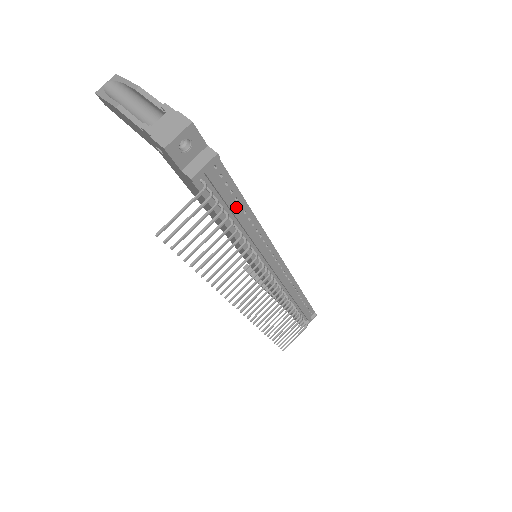
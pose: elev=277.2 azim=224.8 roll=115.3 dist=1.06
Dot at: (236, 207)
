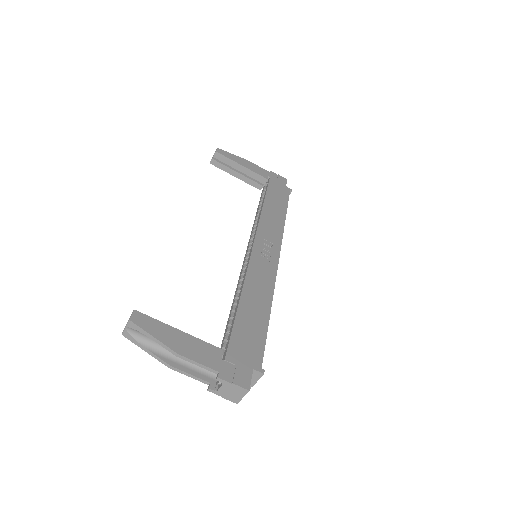
Dot at: occluded
